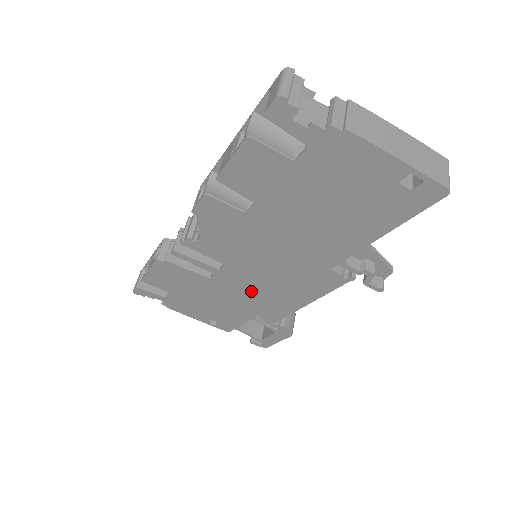
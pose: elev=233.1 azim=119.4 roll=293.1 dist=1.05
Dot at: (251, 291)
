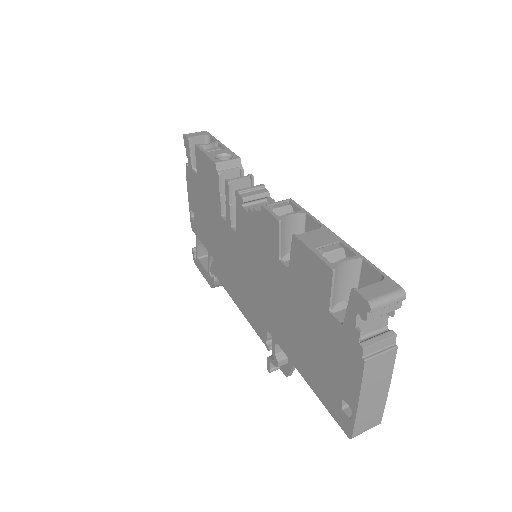
Dot at: (227, 255)
